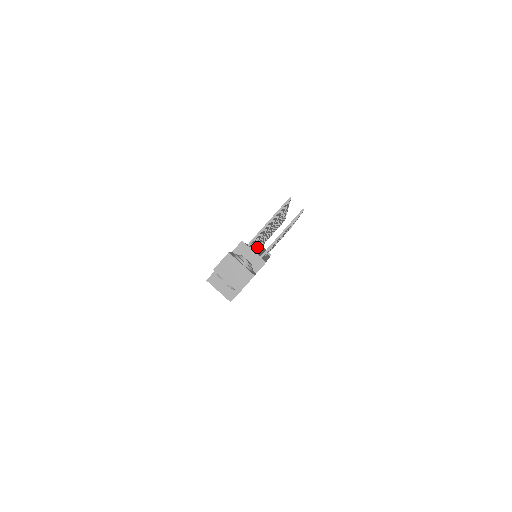
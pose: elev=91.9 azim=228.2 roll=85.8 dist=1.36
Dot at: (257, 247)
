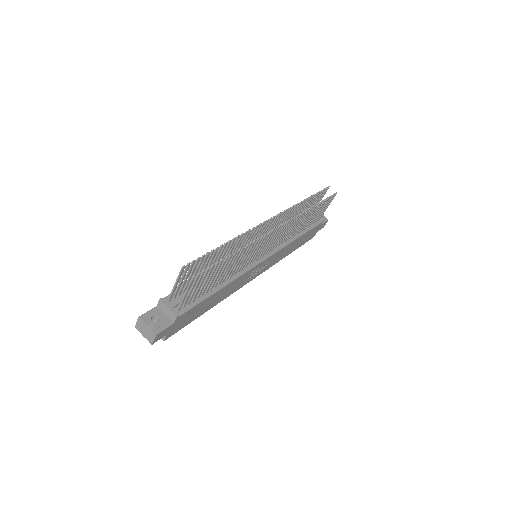
Dot at: occluded
